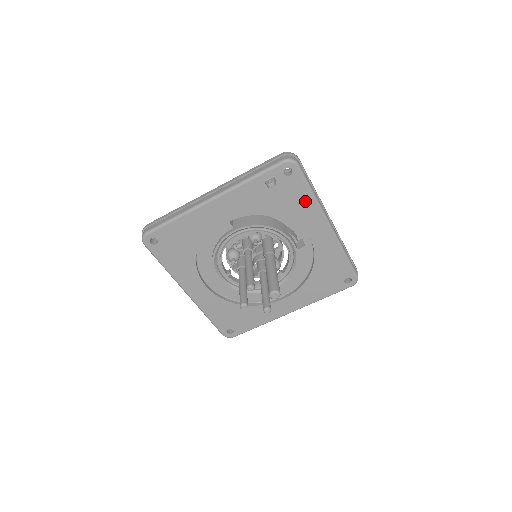
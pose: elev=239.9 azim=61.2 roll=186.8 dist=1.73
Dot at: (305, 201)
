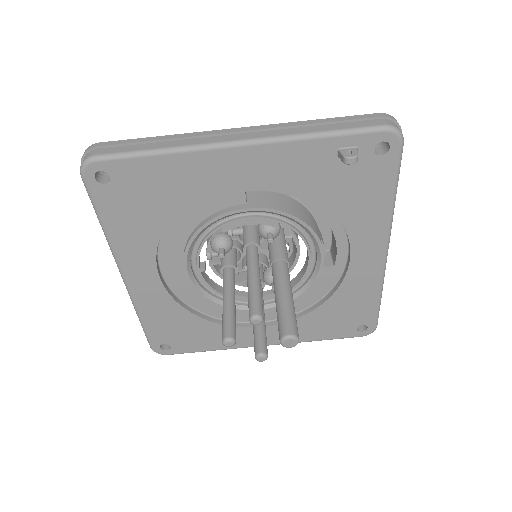
Dot at: (377, 203)
